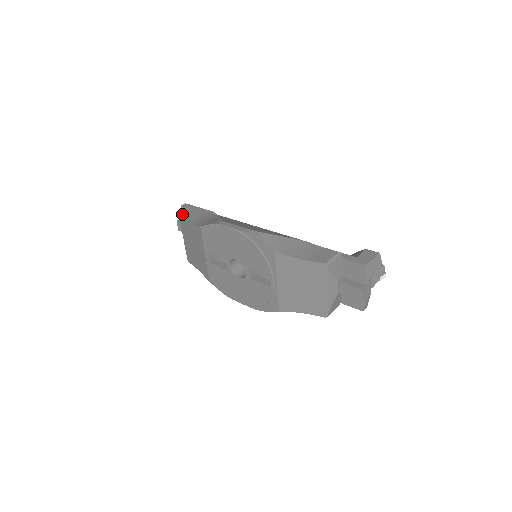
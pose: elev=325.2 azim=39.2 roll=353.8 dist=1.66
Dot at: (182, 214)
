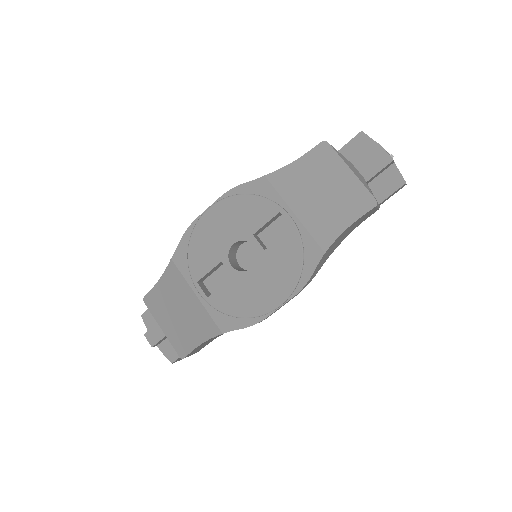
Dot at: (147, 325)
